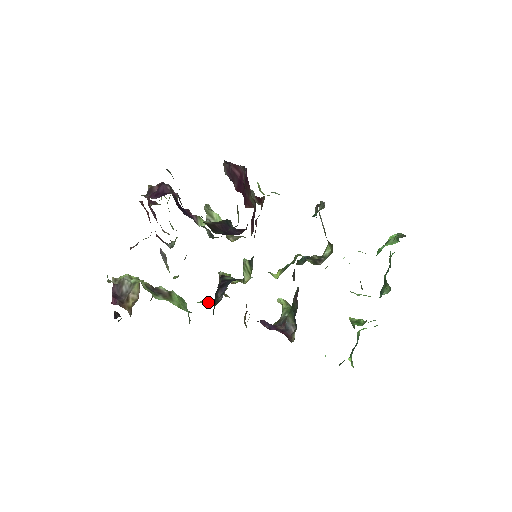
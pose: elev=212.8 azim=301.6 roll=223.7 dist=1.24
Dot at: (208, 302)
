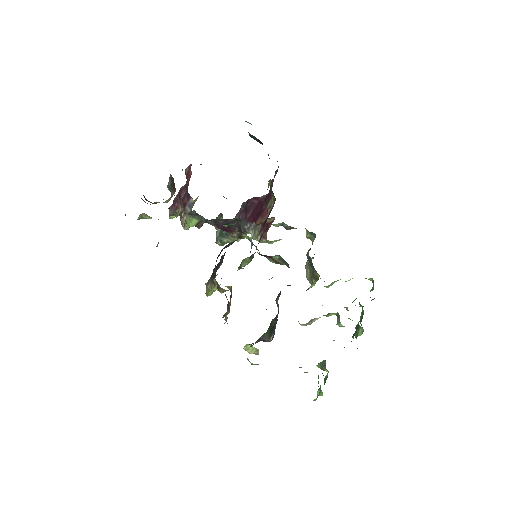
Dot at: occluded
